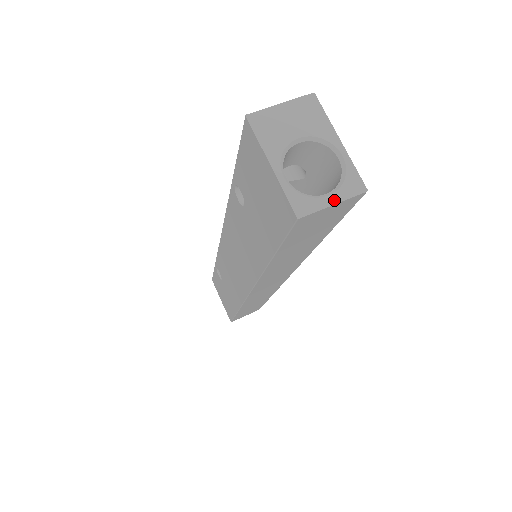
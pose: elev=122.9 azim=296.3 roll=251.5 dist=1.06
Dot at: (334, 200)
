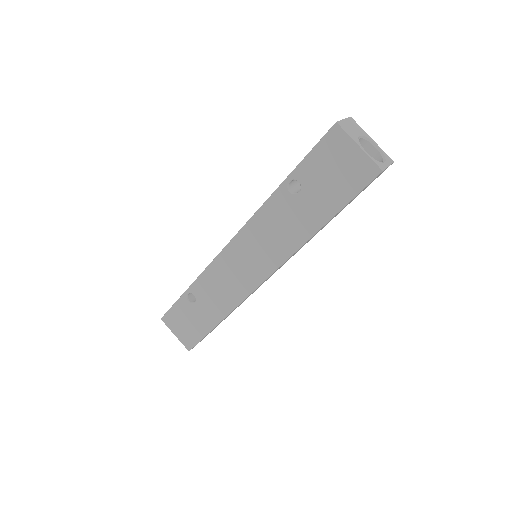
Dot at: (388, 164)
